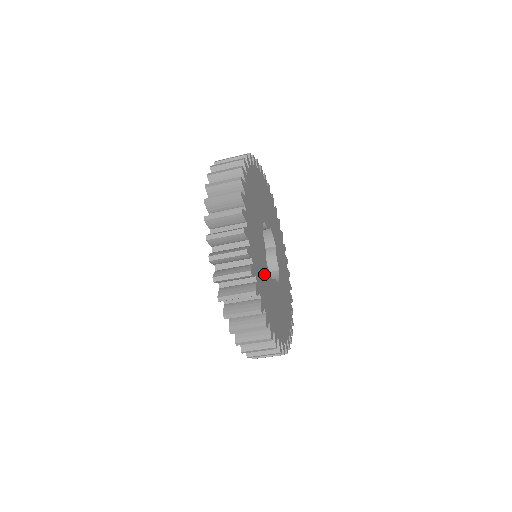
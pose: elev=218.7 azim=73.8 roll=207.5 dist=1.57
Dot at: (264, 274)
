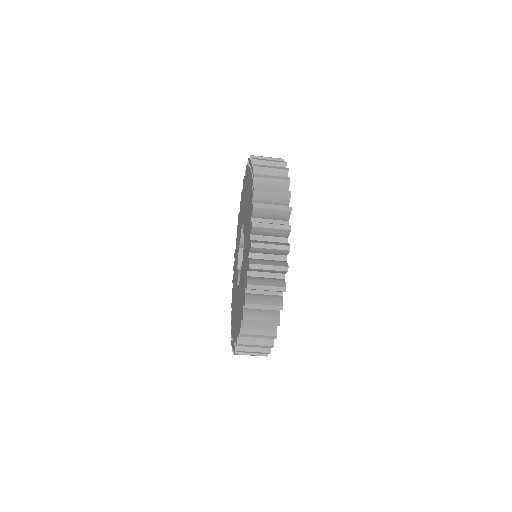
Dot at: occluded
